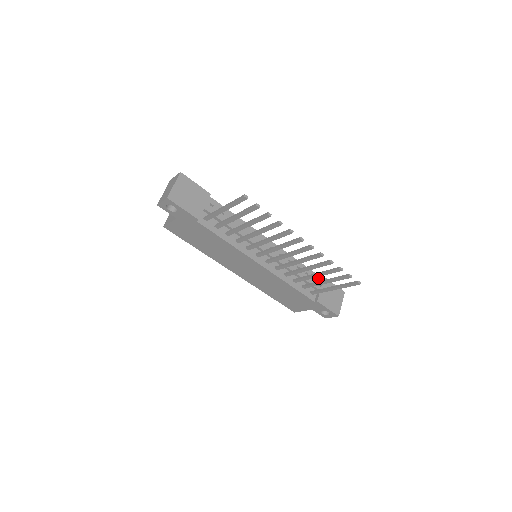
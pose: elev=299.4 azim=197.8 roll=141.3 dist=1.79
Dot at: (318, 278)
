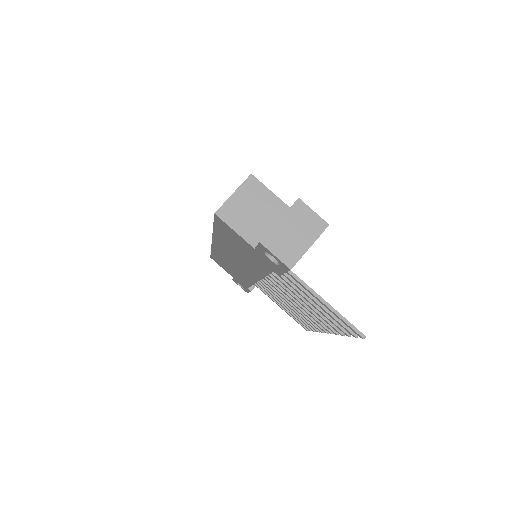
Dot at: occluded
